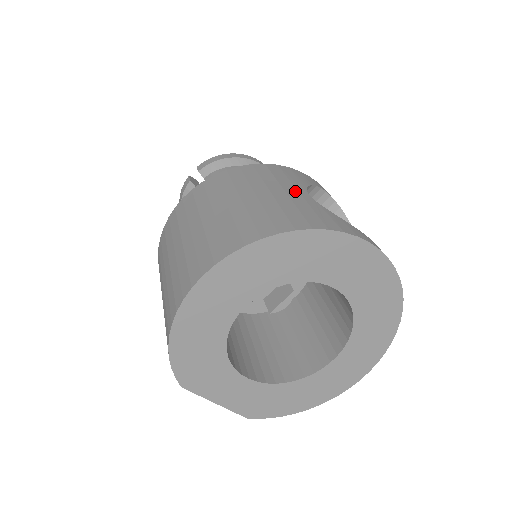
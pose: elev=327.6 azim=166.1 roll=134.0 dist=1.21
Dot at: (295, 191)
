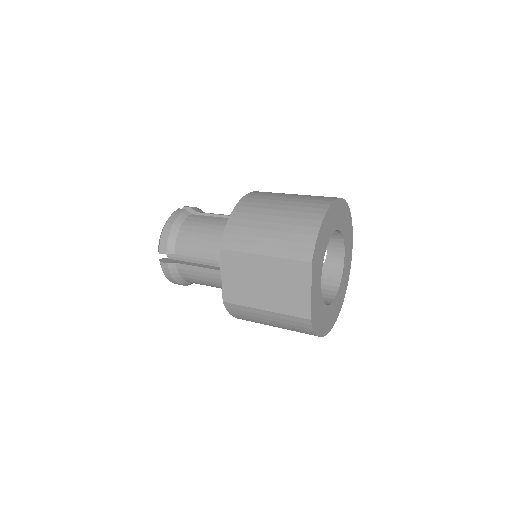
Dot at: occluded
